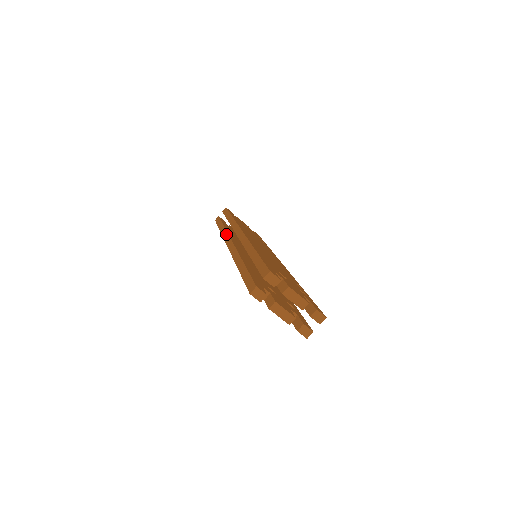
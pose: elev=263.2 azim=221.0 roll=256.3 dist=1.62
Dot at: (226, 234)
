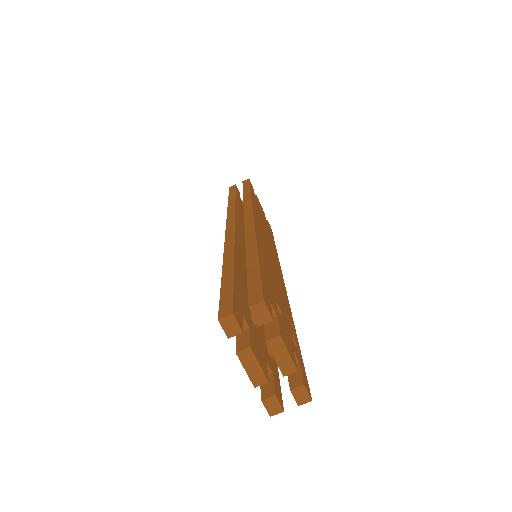
Dot at: (233, 210)
